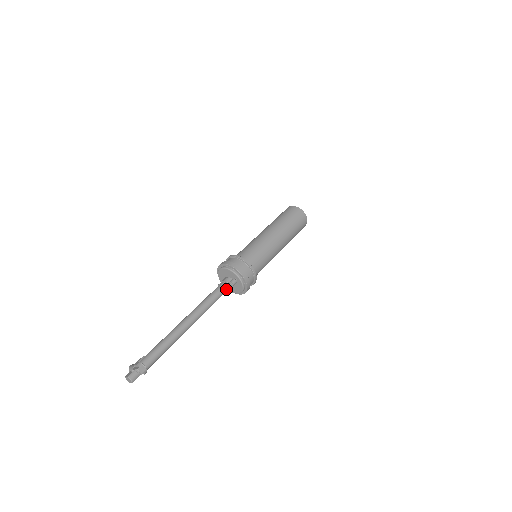
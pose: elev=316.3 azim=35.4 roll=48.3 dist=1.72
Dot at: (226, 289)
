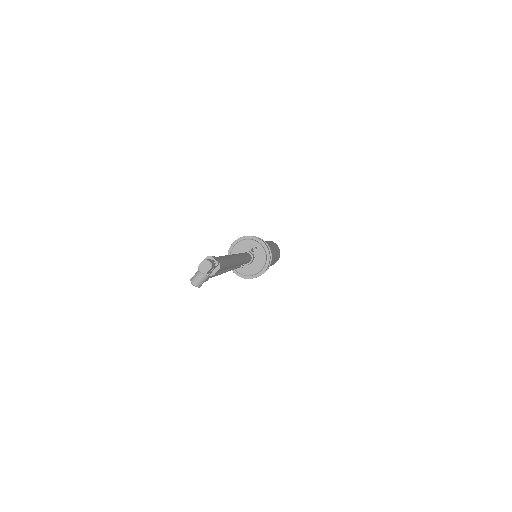
Dot at: (250, 256)
